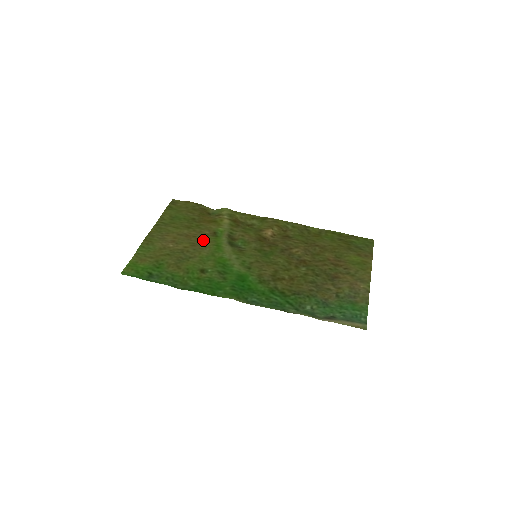
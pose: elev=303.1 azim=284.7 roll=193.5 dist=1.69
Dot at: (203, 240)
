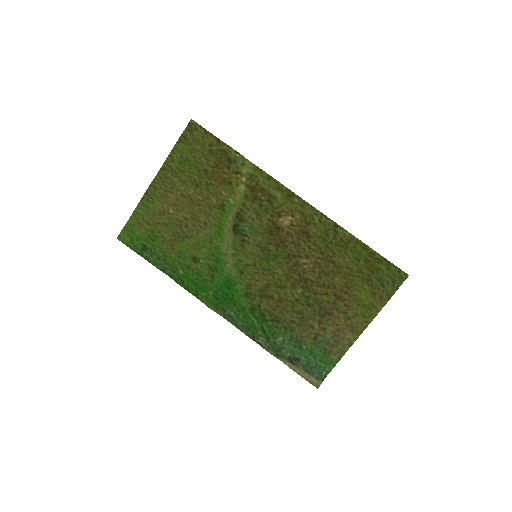
Dot at: (206, 213)
